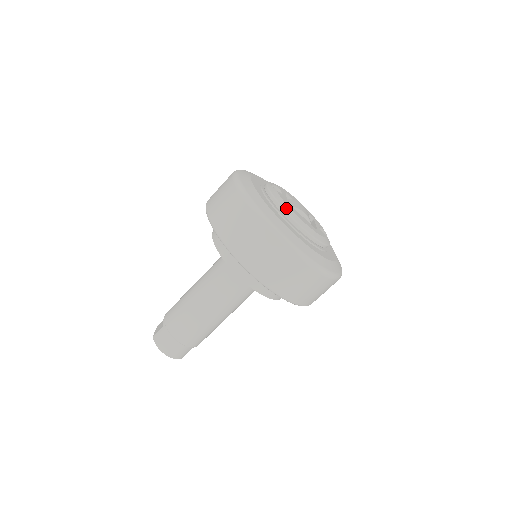
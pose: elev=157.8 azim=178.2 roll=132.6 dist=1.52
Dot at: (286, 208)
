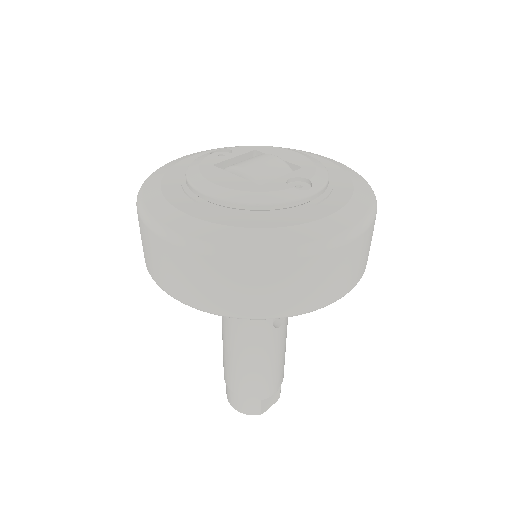
Dot at: (192, 175)
